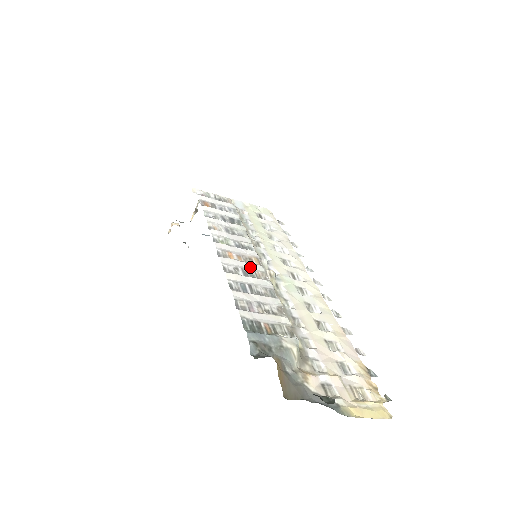
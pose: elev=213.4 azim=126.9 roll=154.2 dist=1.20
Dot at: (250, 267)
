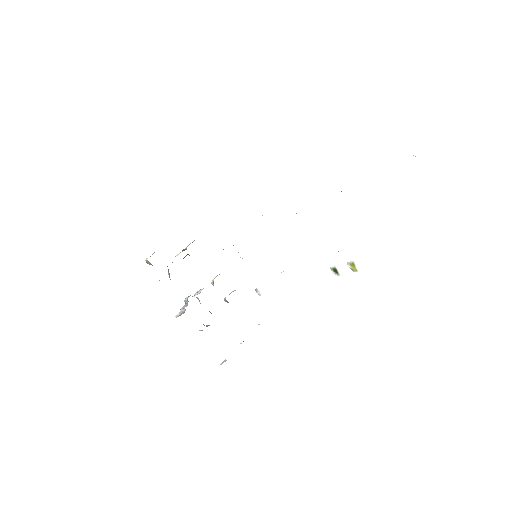
Dot at: occluded
